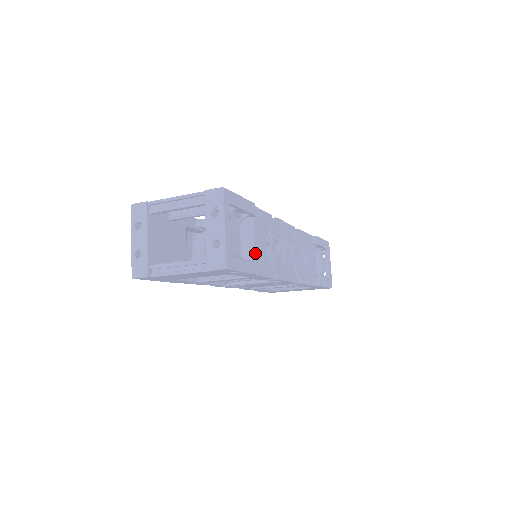
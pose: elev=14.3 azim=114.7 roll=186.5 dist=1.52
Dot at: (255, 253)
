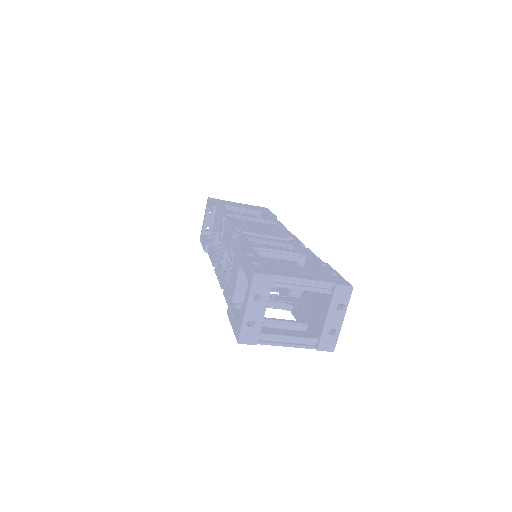
Dot at: occluded
